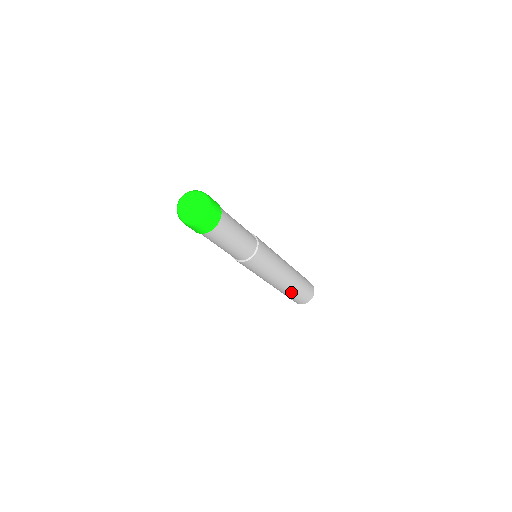
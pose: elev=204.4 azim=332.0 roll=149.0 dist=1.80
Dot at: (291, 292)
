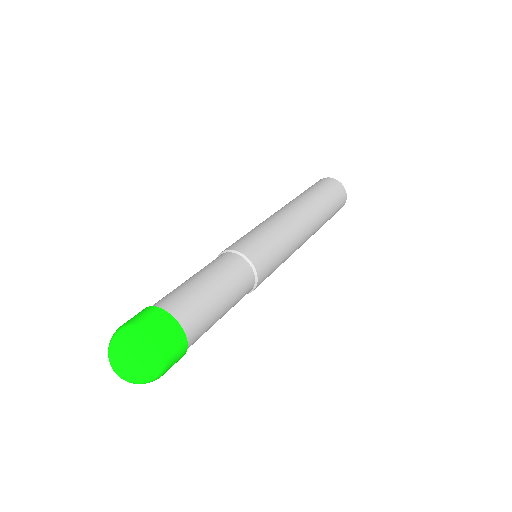
Dot at: occluded
